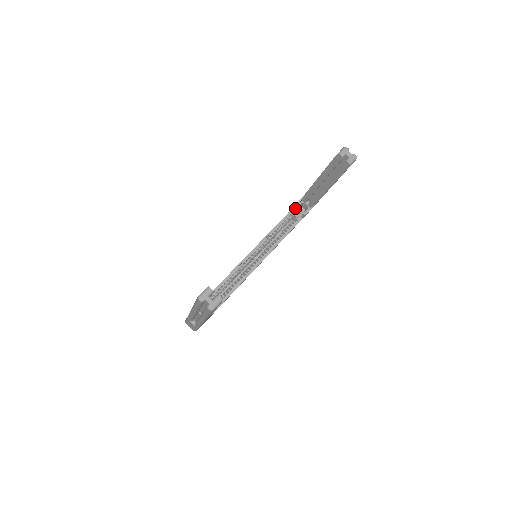
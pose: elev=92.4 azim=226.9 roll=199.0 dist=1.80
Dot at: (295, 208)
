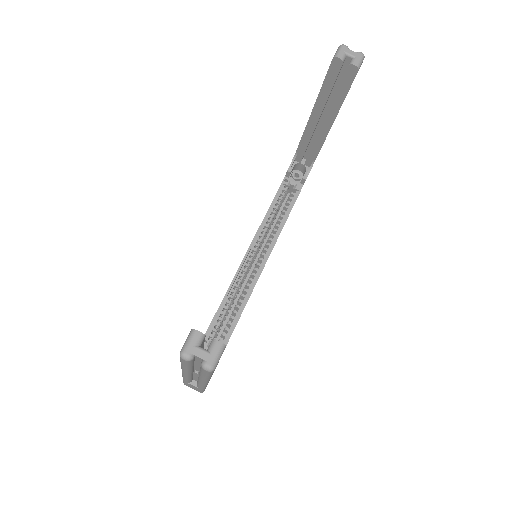
Dot at: (289, 174)
